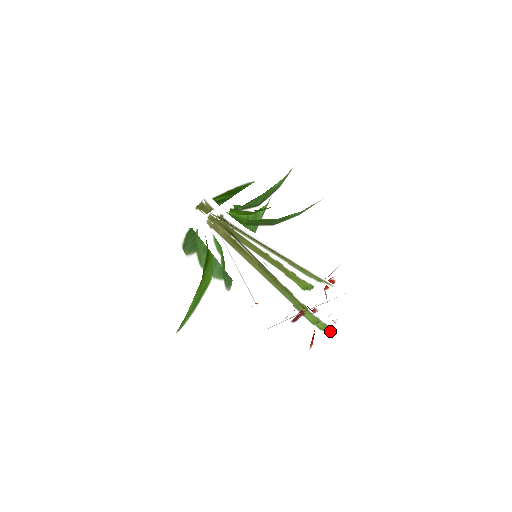
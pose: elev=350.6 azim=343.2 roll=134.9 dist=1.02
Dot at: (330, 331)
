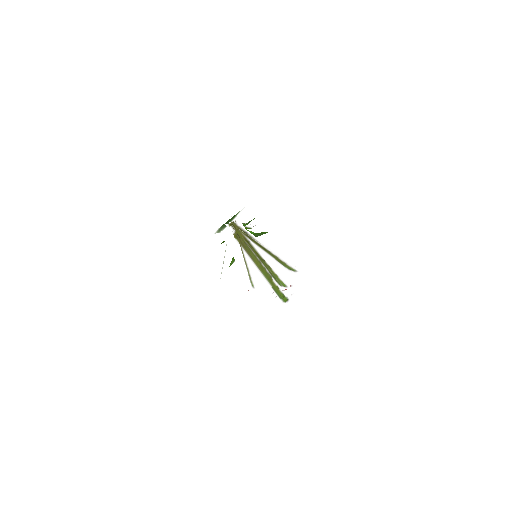
Dot at: (288, 302)
